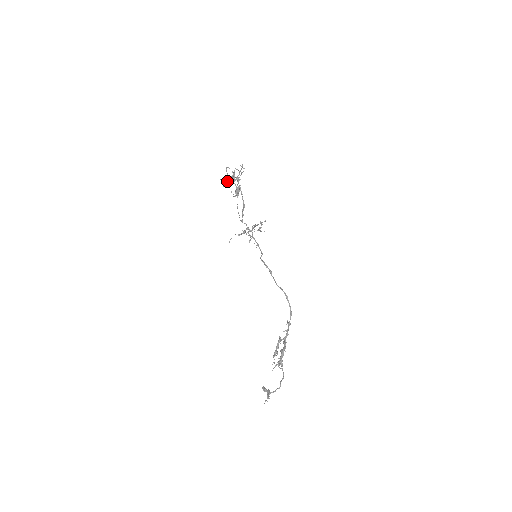
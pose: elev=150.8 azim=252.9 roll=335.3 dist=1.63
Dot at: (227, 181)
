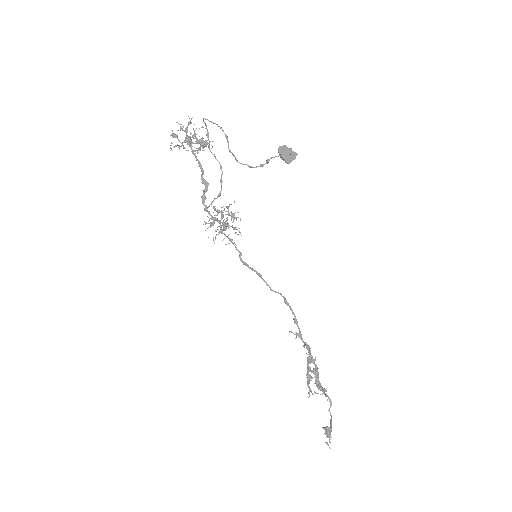
Dot at: (228, 142)
